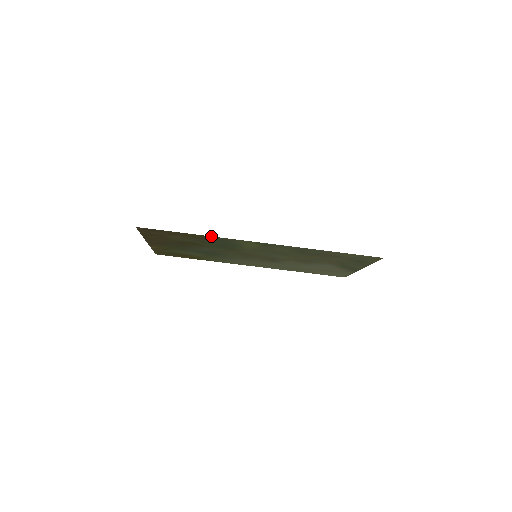
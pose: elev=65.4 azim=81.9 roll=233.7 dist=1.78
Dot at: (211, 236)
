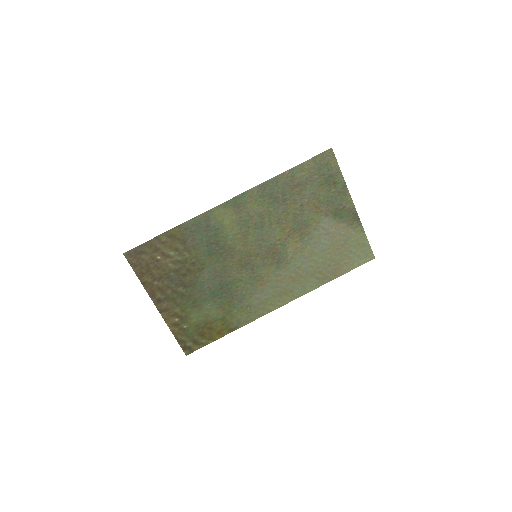
Dot at: (185, 222)
